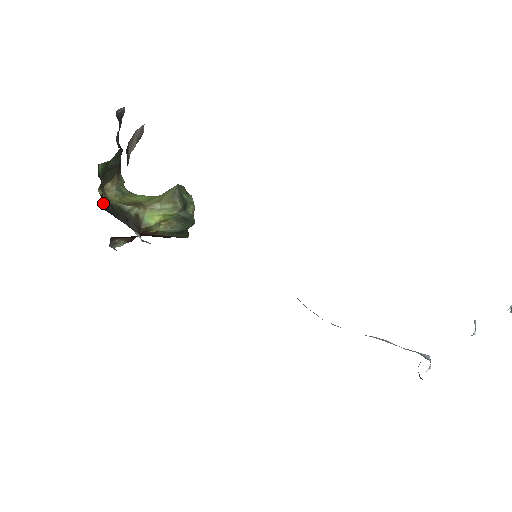
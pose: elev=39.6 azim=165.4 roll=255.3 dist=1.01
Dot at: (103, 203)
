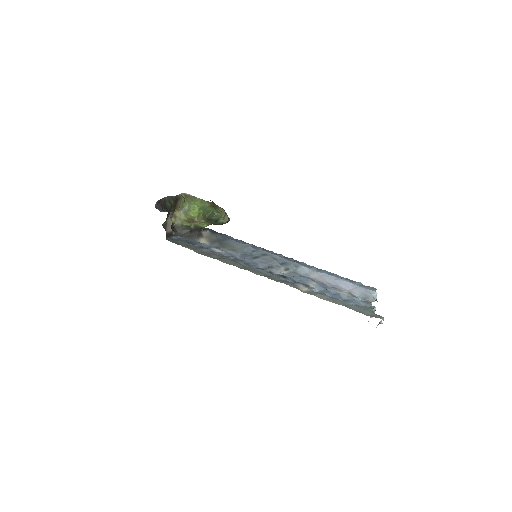
Dot at: occluded
